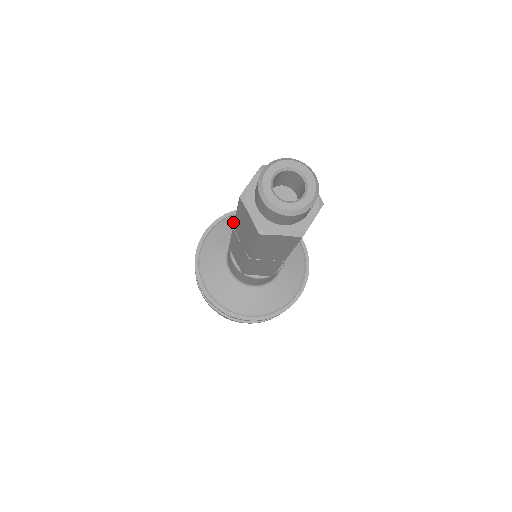
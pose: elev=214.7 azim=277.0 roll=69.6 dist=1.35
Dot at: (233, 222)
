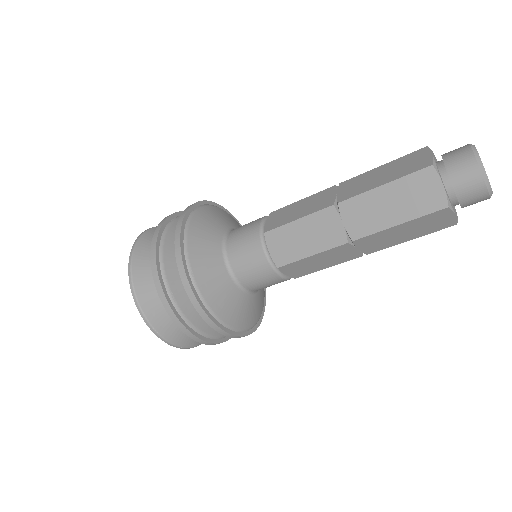
Dot at: (214, 212)
